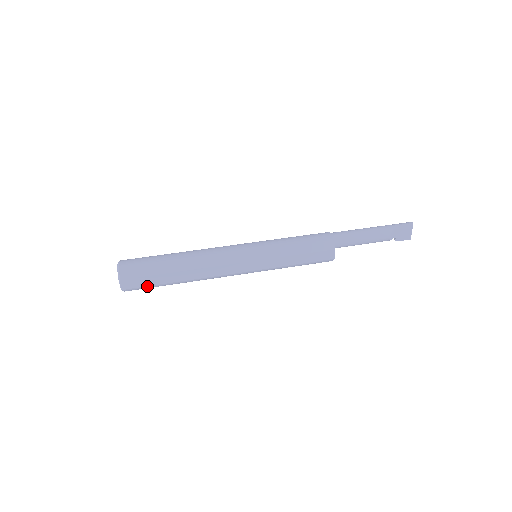
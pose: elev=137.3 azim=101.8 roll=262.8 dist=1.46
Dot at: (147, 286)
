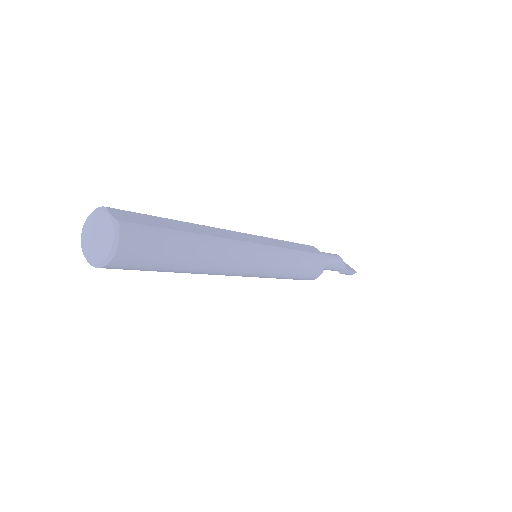
Dot at: (154, 227)
